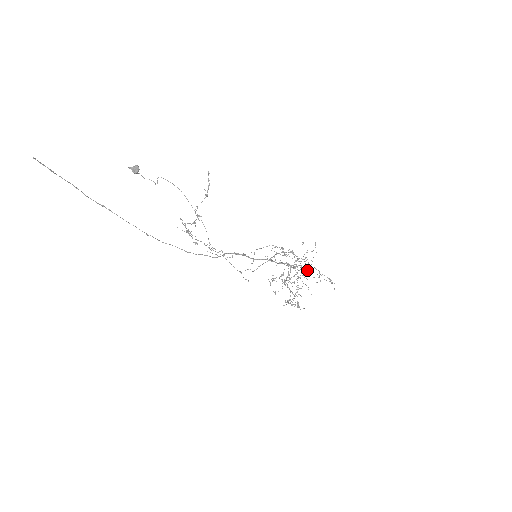
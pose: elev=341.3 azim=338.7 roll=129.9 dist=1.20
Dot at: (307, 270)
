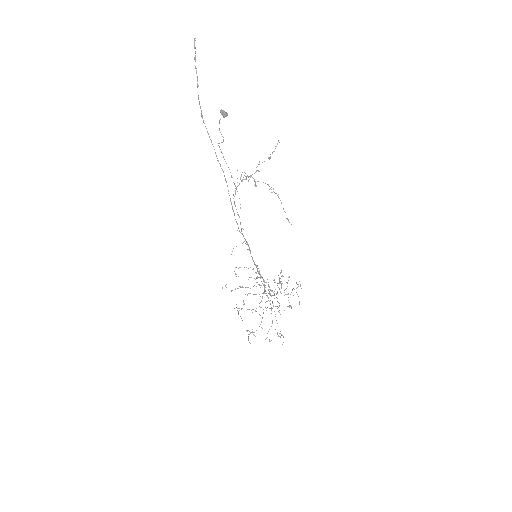
Dot at: occluded
